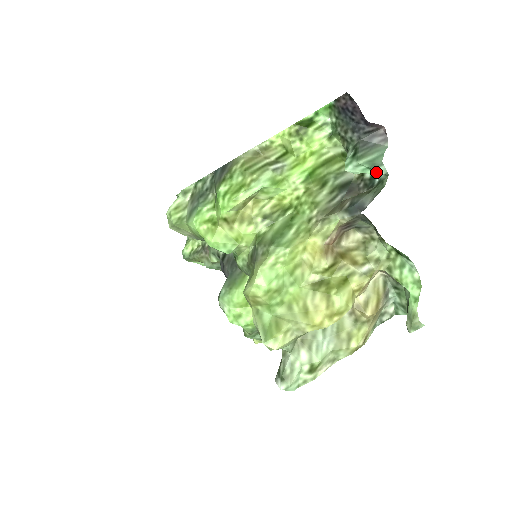
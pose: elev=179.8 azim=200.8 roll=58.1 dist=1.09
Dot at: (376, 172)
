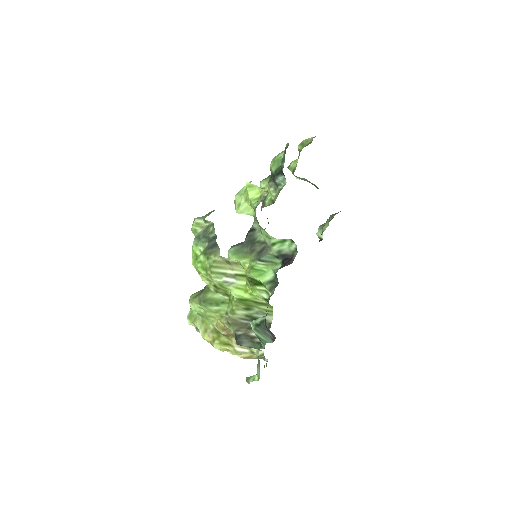
Dot at: (261, 341)
